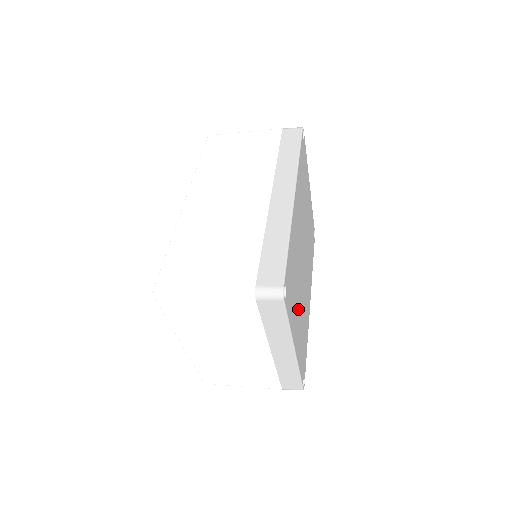
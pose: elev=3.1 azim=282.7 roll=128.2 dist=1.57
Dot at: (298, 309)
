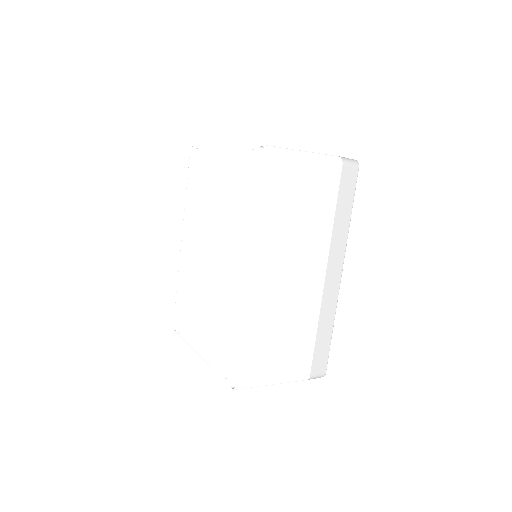
Dot at: occluded
